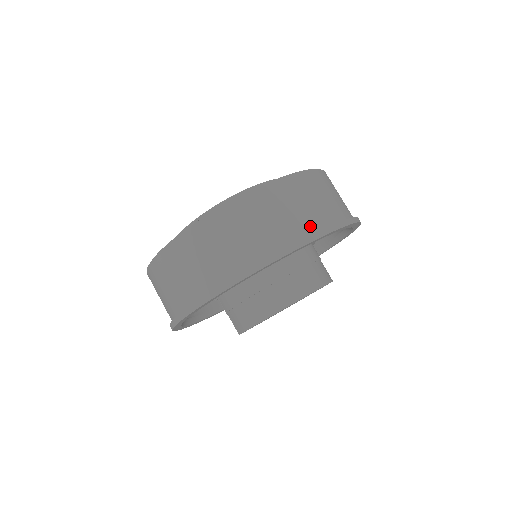
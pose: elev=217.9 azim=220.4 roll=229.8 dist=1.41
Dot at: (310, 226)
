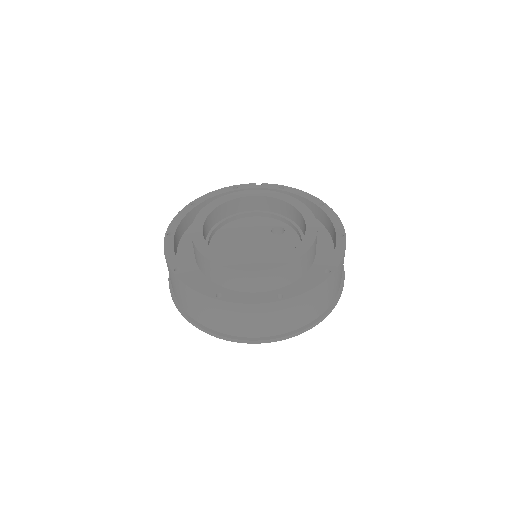
Dot at: occluded
